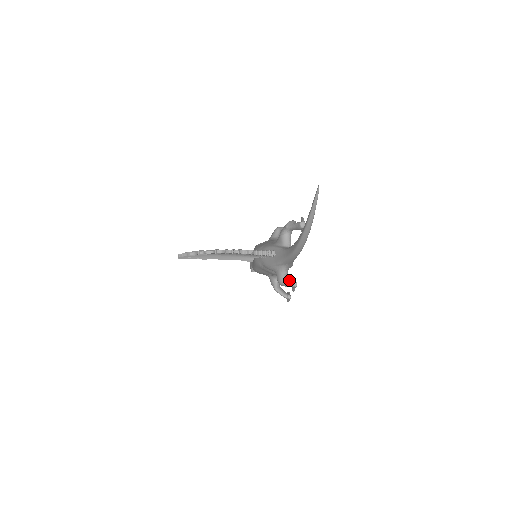
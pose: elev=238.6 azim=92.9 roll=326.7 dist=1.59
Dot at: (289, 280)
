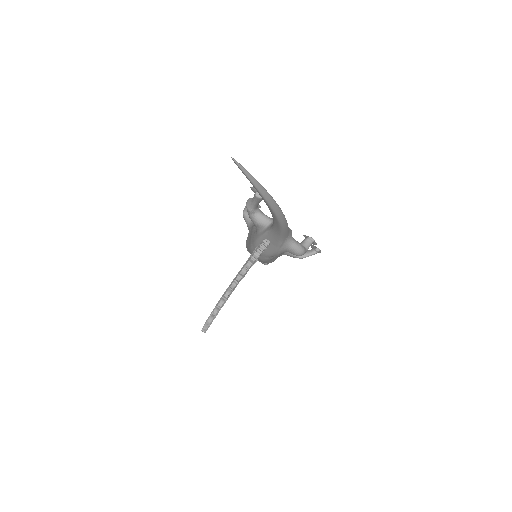
Dot at: (303, 243)
